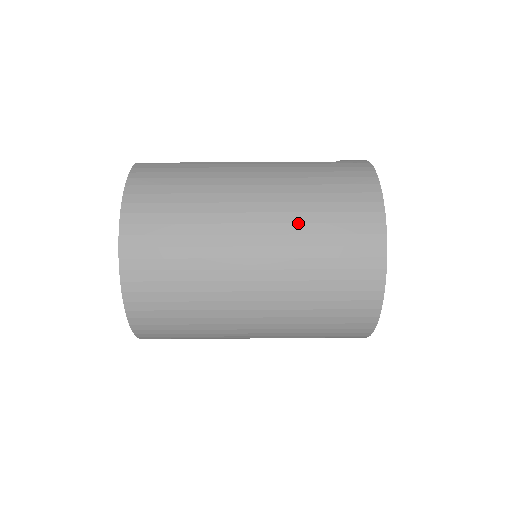
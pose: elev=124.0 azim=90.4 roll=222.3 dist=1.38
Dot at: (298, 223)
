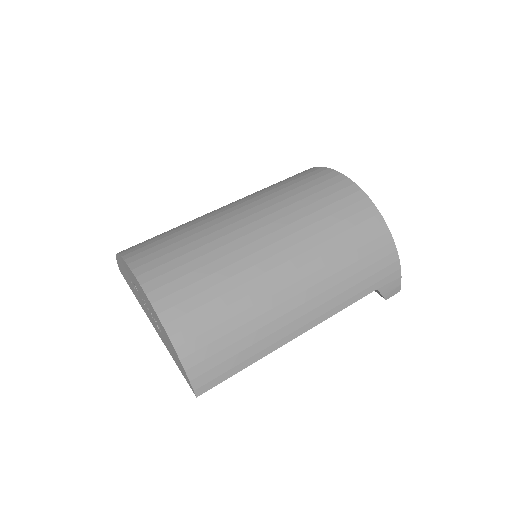
Dot at: (264, 193)
